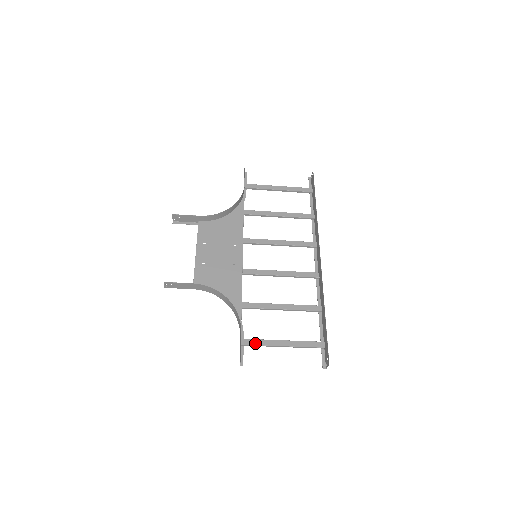
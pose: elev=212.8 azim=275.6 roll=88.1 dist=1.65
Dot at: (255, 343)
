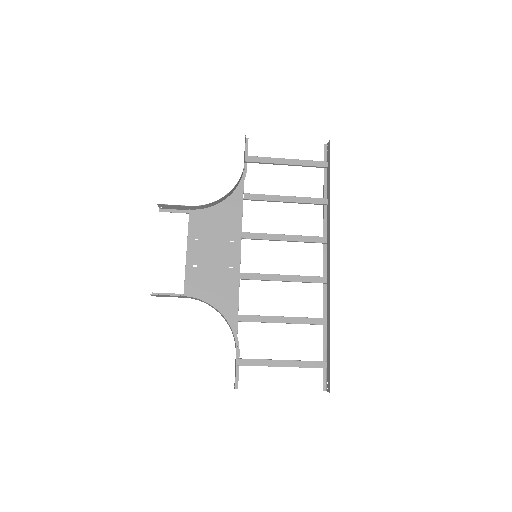
Dot at: (251, 363)
